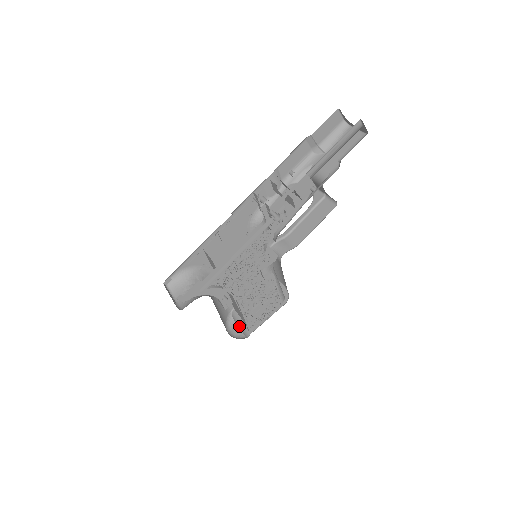
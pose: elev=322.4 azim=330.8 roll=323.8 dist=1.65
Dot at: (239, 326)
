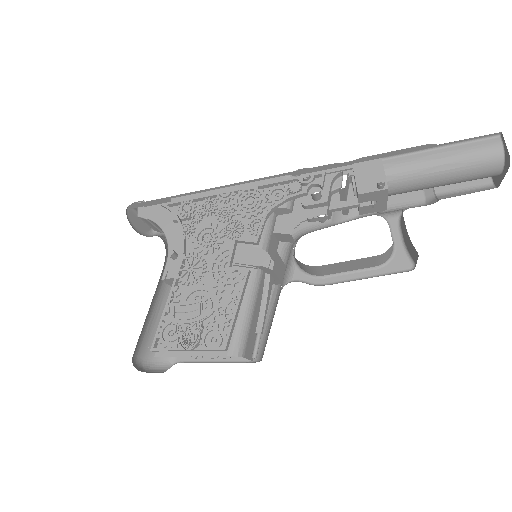
Dot at: occluded
